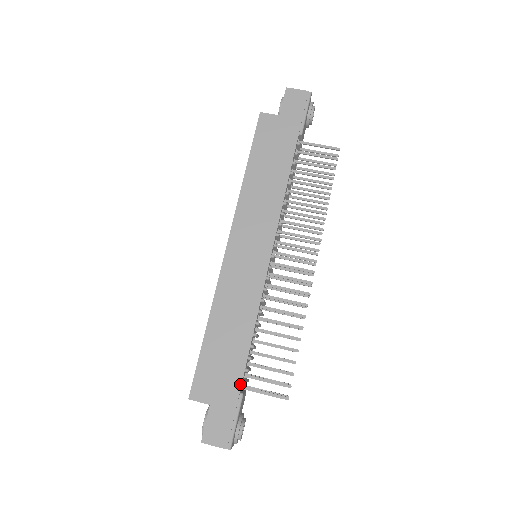
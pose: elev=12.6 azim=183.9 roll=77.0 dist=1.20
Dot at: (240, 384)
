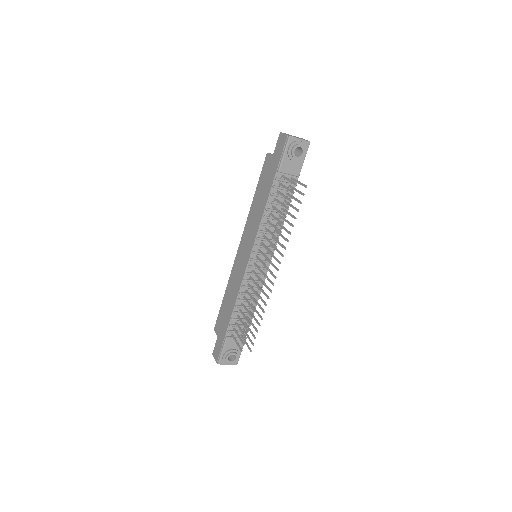
Dot at: (226, 331)
